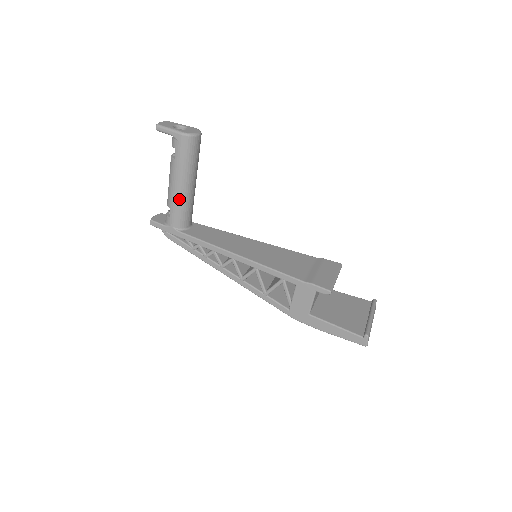
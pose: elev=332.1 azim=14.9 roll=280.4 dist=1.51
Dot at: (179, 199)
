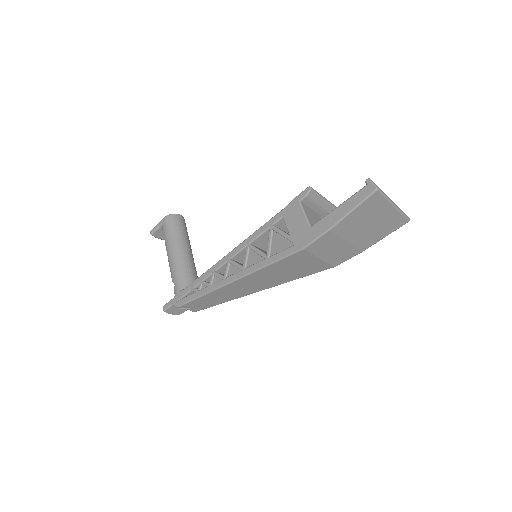
Dot at: (177, 263)
